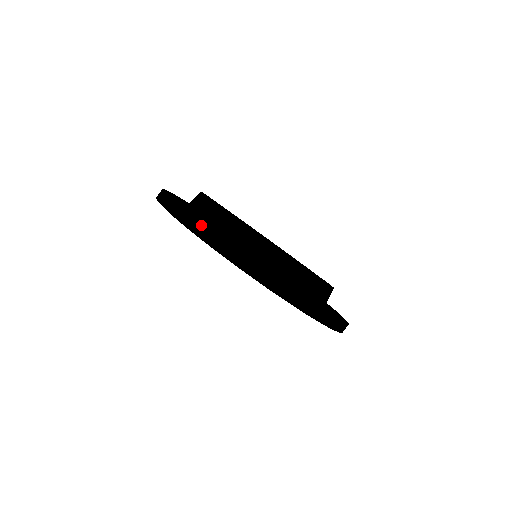
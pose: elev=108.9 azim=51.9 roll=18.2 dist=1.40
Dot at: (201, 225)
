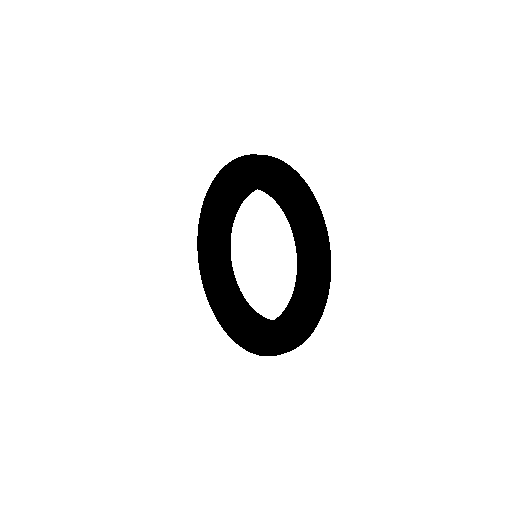
Dot at: (310, 190)
